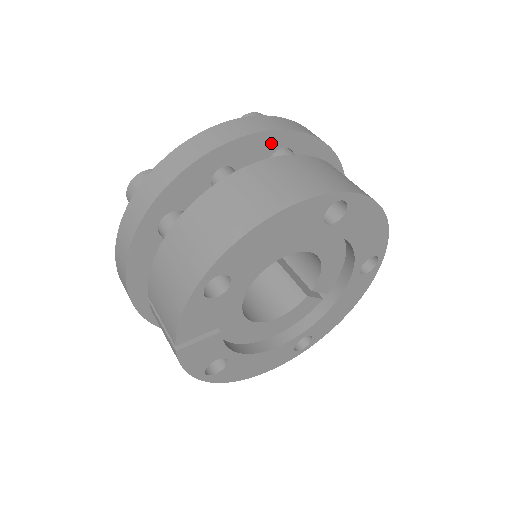
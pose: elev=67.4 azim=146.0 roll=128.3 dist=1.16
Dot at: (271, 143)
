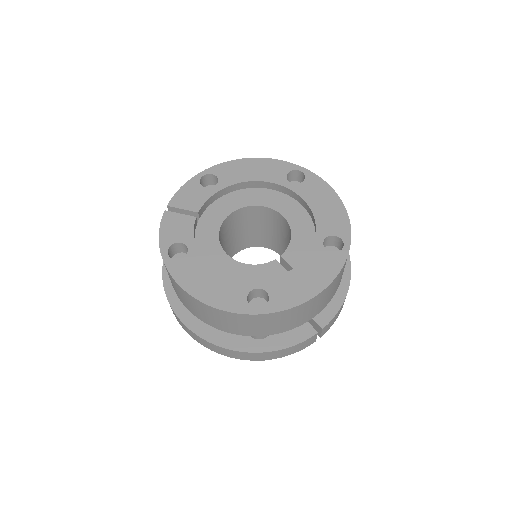
Dot at: occluded
